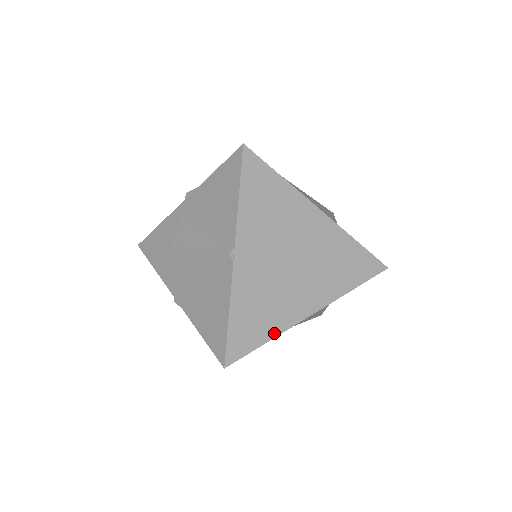
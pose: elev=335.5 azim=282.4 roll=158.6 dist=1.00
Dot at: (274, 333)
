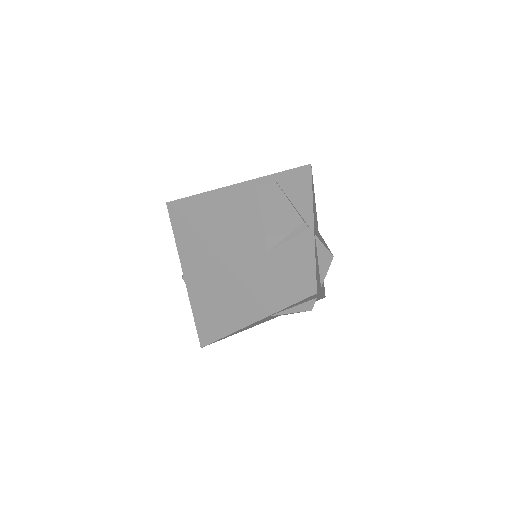
Dot at: (226, 332)
